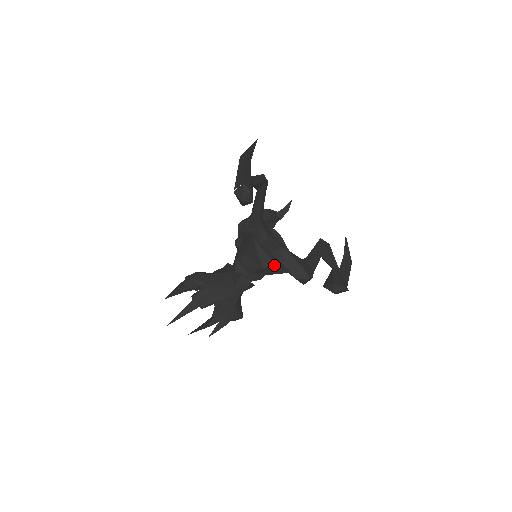
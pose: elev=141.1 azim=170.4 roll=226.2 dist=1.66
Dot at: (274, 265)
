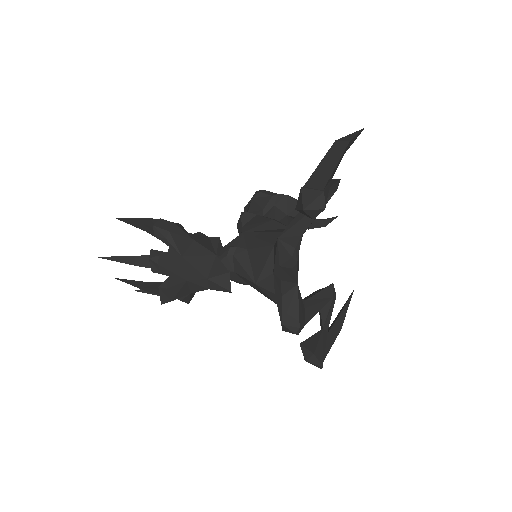
Dot at: (271, 290)
